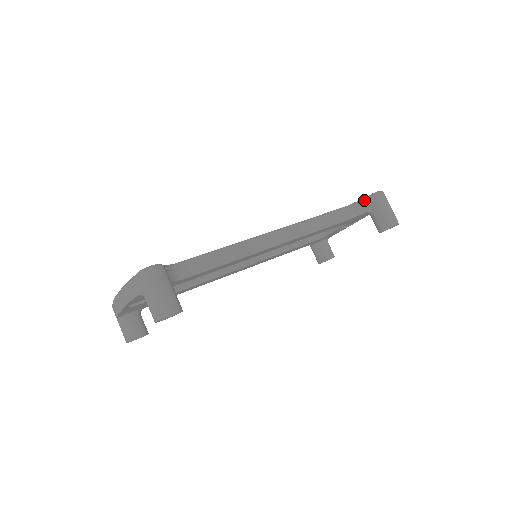
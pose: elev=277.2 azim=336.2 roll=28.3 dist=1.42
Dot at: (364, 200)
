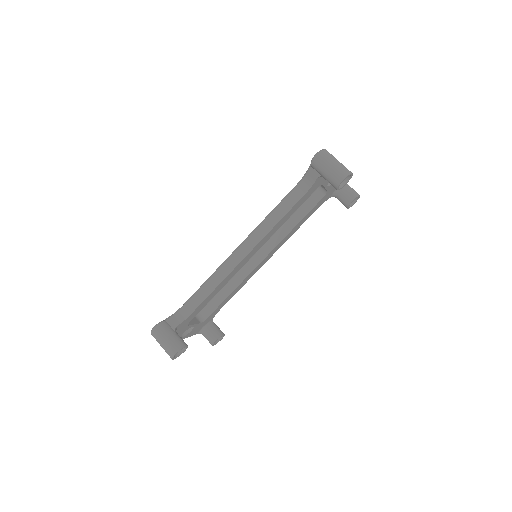
Dot at: (310, 168)
